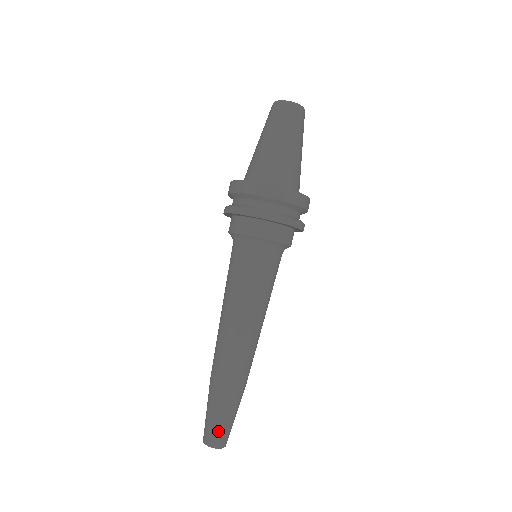
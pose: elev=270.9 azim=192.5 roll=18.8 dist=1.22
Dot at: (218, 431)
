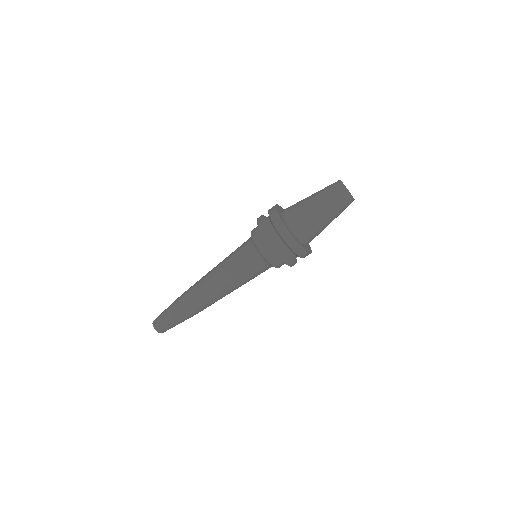
Dot at: (162, 323)
